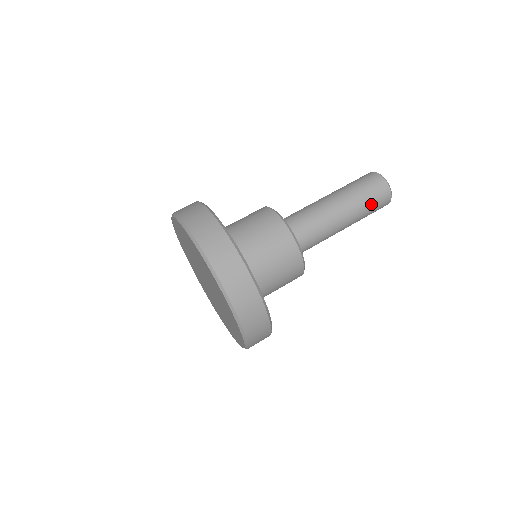
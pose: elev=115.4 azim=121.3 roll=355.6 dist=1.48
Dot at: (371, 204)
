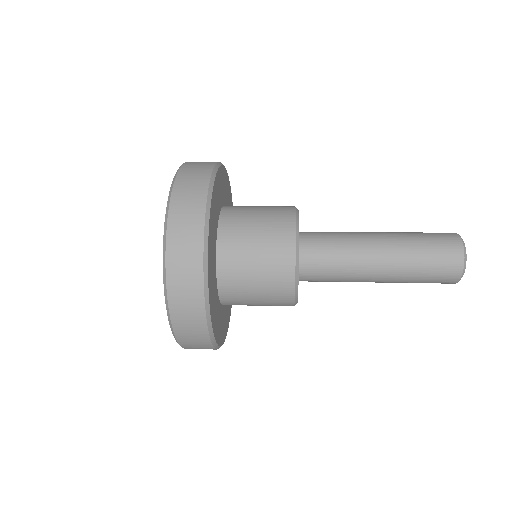
Dot at: (428, 261)
